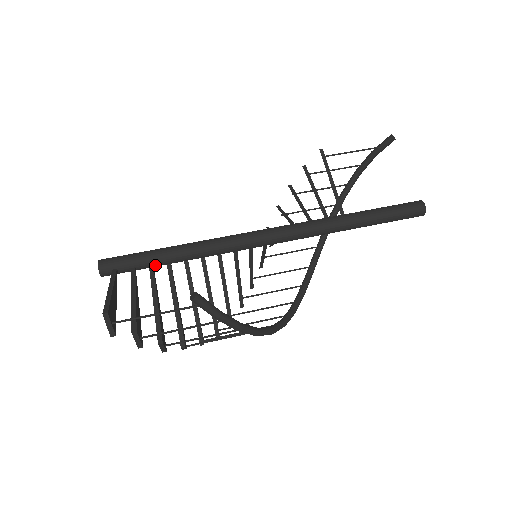
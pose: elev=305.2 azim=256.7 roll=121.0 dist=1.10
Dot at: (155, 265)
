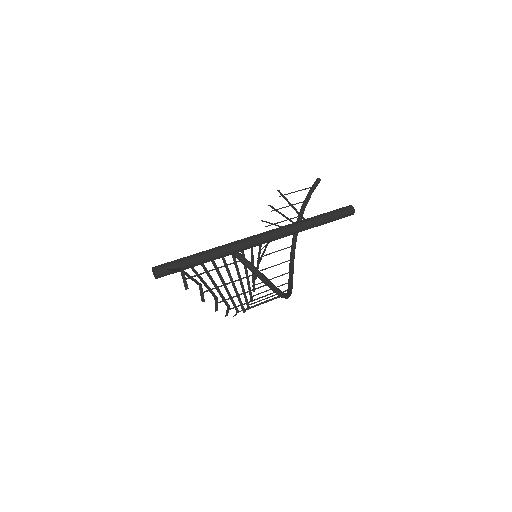
Dot at: (192, 265)
